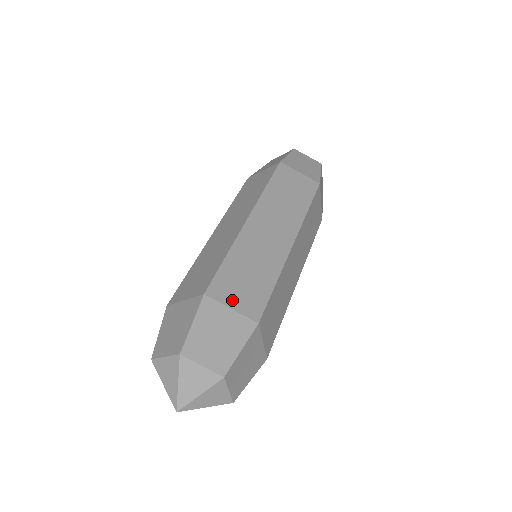
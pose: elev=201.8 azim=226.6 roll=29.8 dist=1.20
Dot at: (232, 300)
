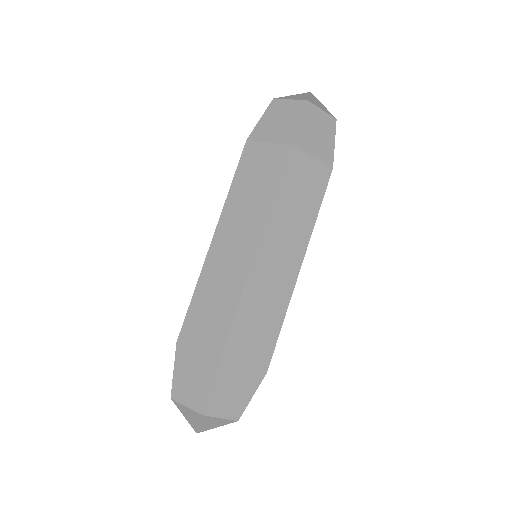
Dot at: (198, 342)
